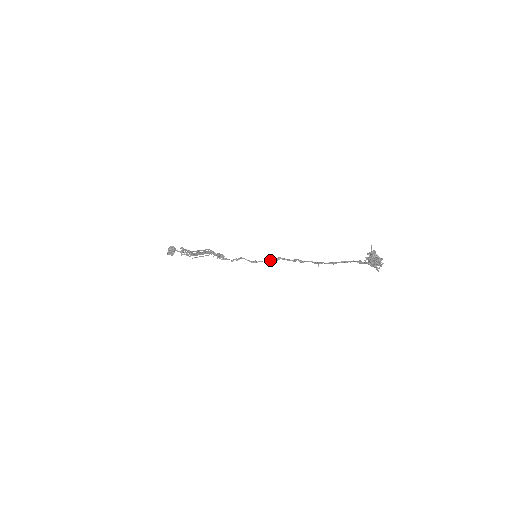
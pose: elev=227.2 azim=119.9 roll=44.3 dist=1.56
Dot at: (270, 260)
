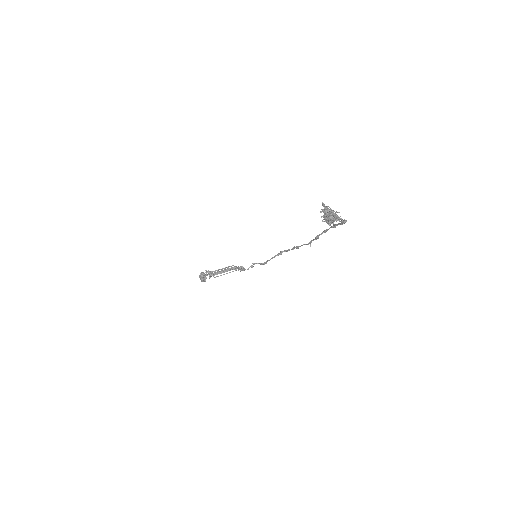
Dot at: (274, 256)
